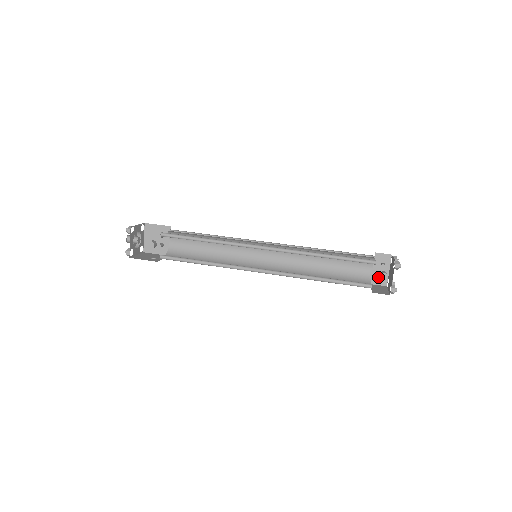
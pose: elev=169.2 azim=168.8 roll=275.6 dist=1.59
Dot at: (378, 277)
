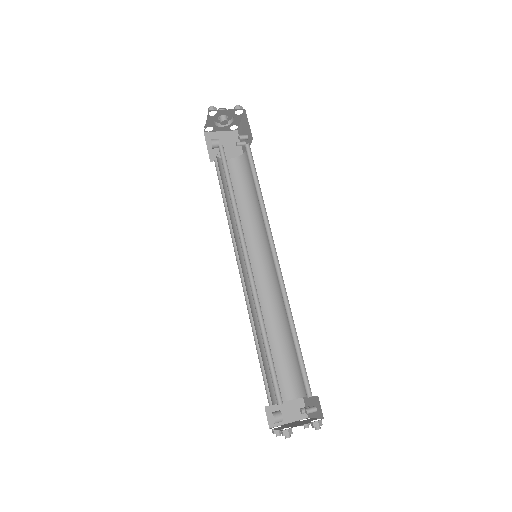
Dot at: (309, 405)
